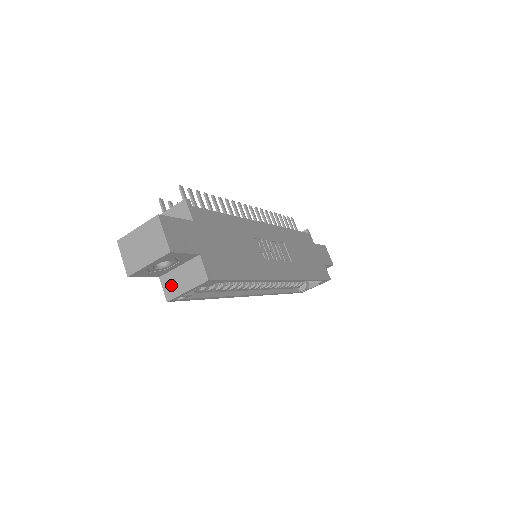
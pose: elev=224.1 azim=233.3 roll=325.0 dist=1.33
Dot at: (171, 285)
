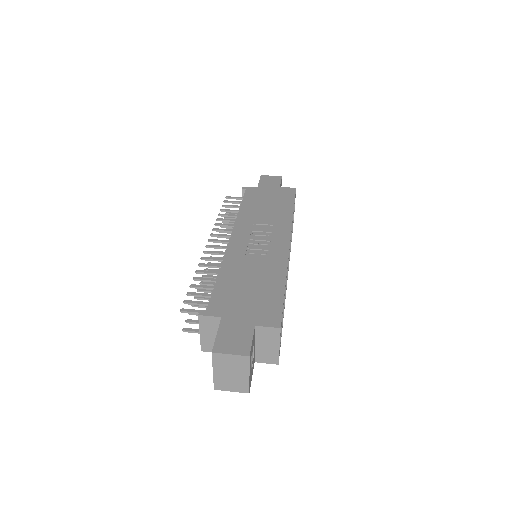
Dot at: (267, 356)
